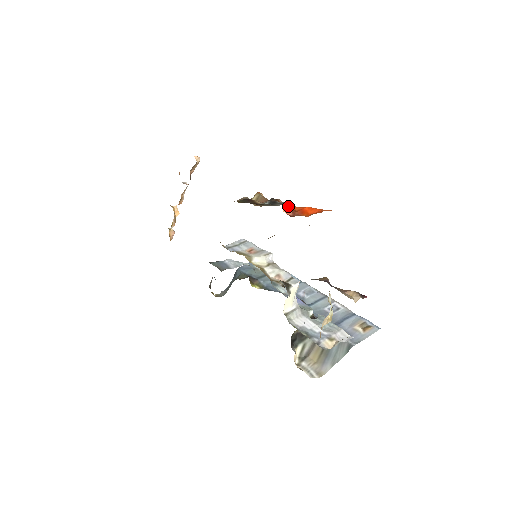
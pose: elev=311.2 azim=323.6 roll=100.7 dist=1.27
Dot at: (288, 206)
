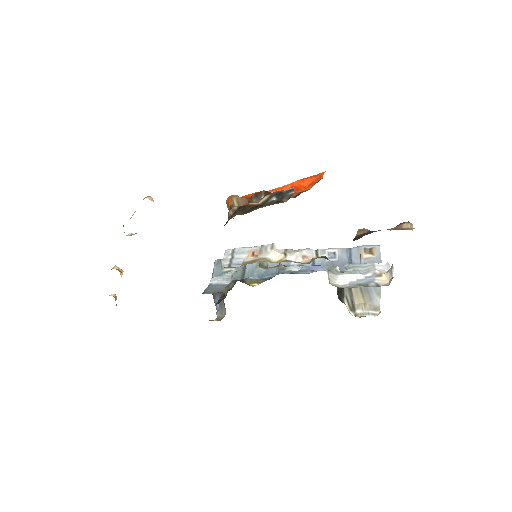
Dot at: occluded
